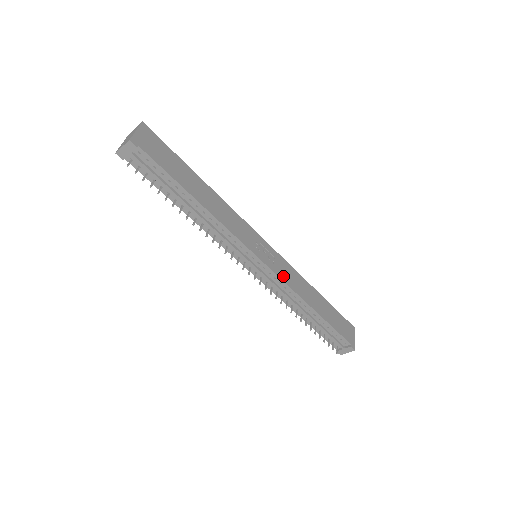
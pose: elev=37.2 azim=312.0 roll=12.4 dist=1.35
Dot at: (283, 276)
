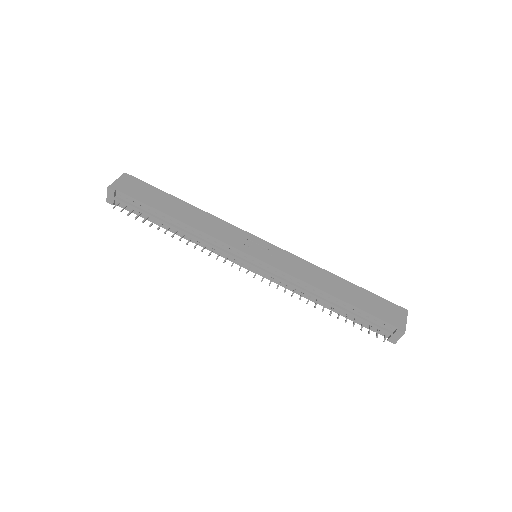
Dot at: (285, 268)
